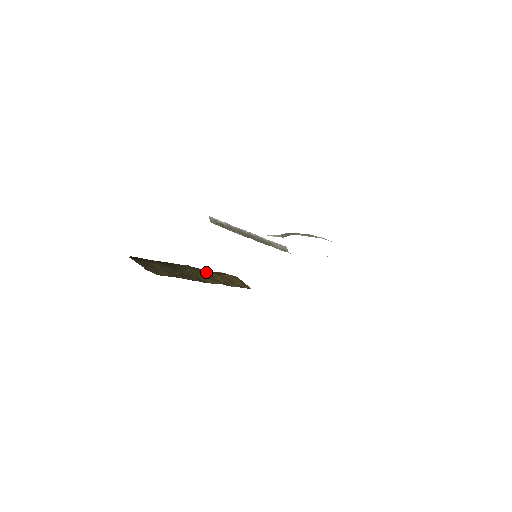
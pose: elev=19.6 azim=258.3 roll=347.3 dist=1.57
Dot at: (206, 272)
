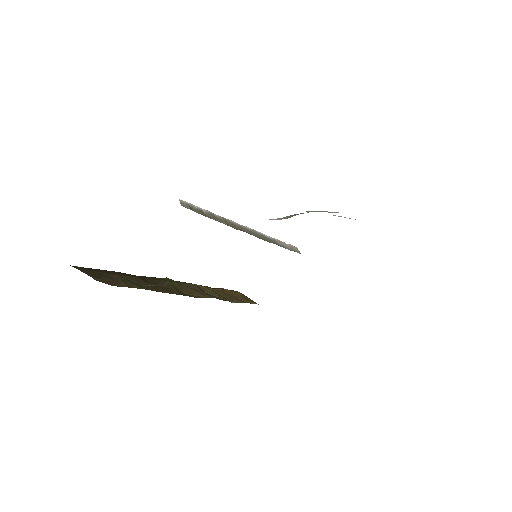
Dot at: (194, 285)
